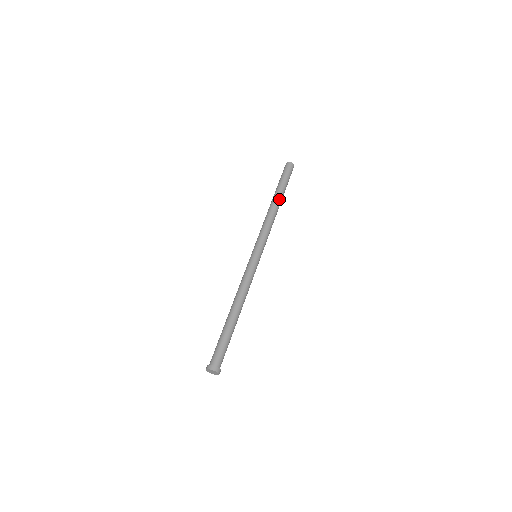
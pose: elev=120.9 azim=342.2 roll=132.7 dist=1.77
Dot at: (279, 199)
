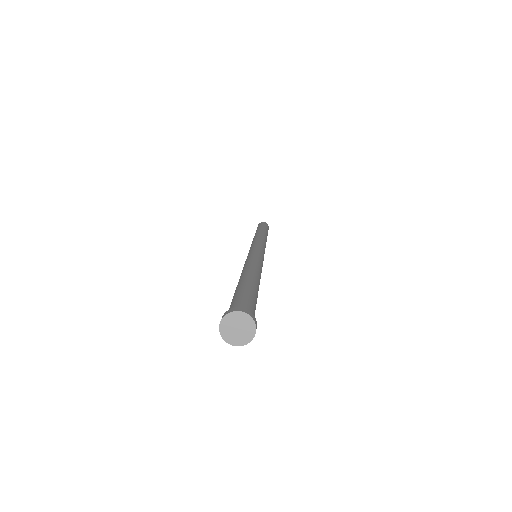
Dot at: (262, 231)
